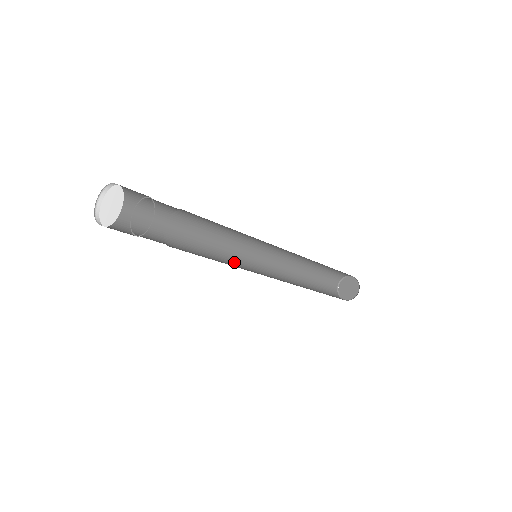
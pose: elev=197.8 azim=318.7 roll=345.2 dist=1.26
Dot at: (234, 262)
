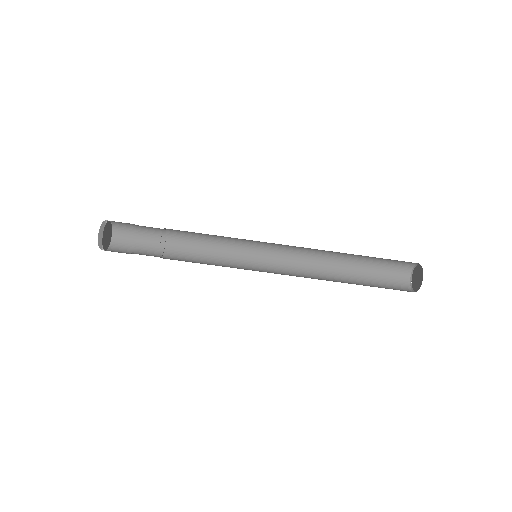
Dot at: occluded
